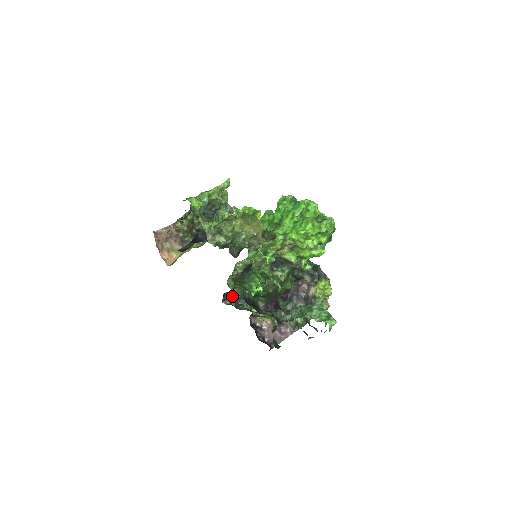
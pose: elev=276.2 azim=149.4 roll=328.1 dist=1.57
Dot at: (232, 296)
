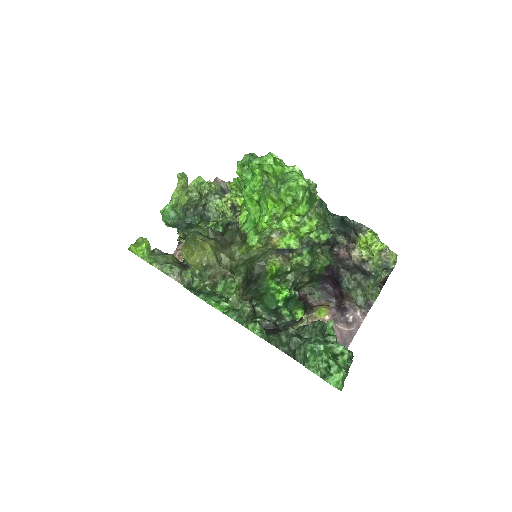
Dot at: occluded
